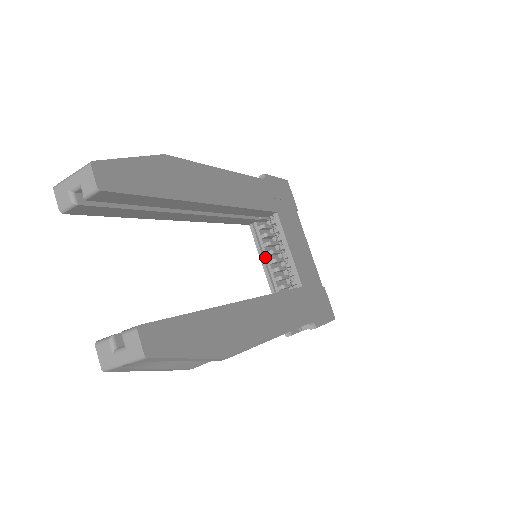
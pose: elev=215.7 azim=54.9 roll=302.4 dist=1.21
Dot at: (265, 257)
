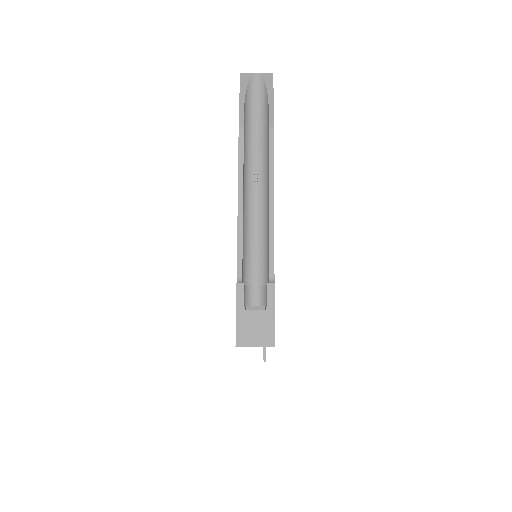
Dot at: occluded
